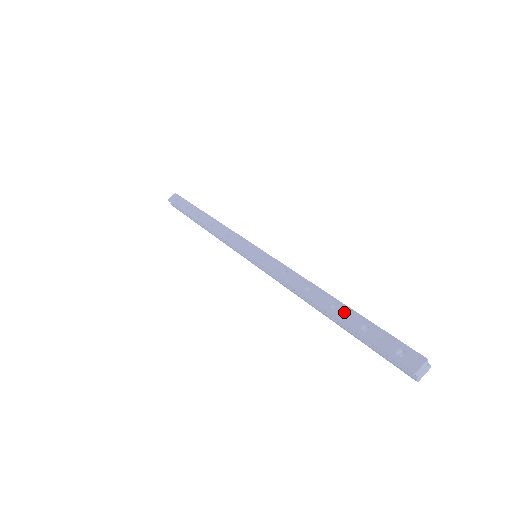
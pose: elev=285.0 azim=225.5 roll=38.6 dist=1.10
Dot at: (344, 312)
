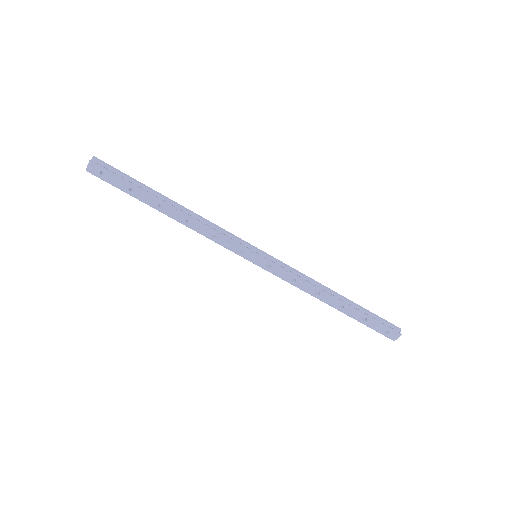
Dot at: (349, 310)
